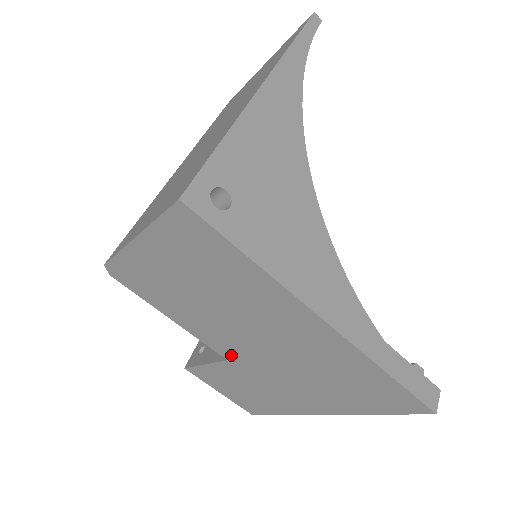
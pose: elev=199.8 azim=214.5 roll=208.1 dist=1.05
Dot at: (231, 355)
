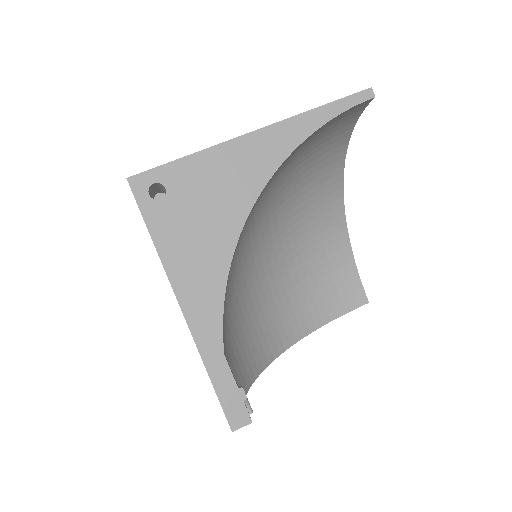
Dot at: occluded
